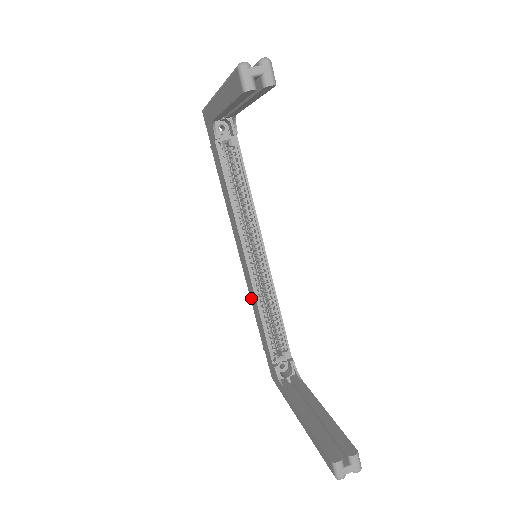
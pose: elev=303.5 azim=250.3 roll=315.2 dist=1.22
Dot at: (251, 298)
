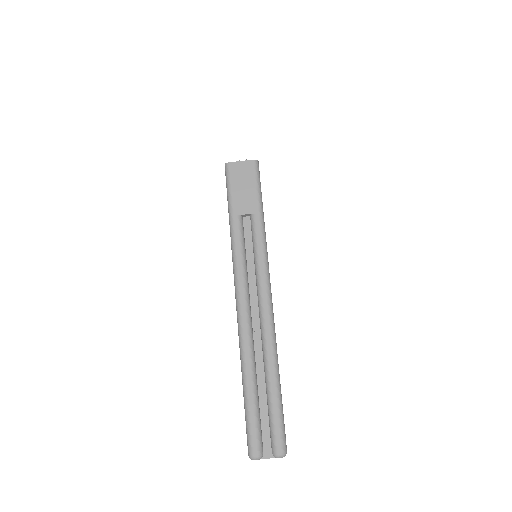
Dot at: occluded
